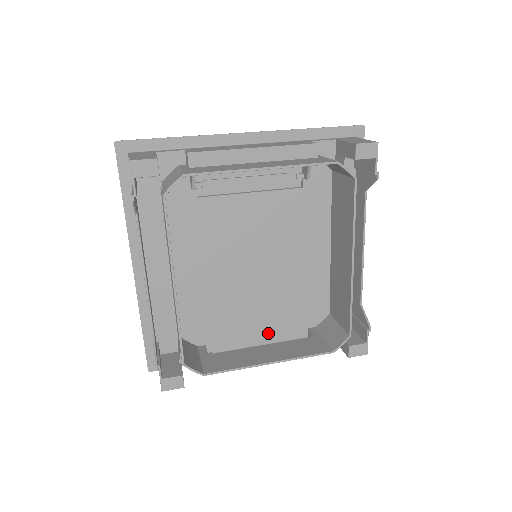
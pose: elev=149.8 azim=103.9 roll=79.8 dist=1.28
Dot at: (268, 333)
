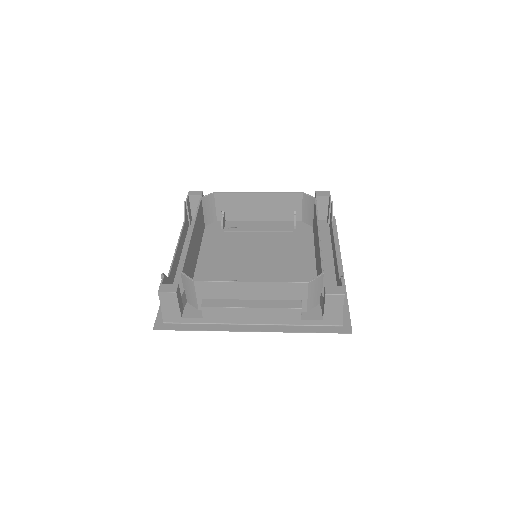
Dot at: occluded
